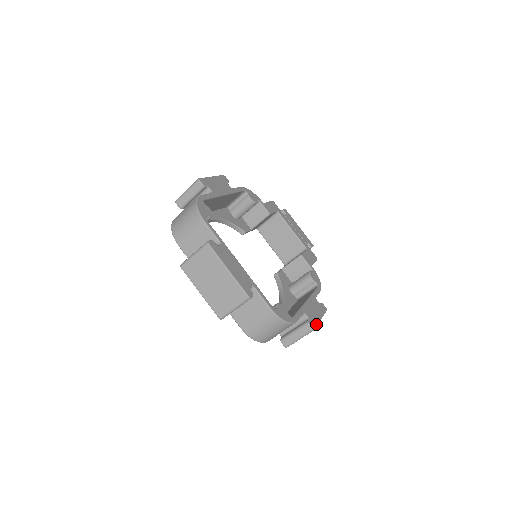
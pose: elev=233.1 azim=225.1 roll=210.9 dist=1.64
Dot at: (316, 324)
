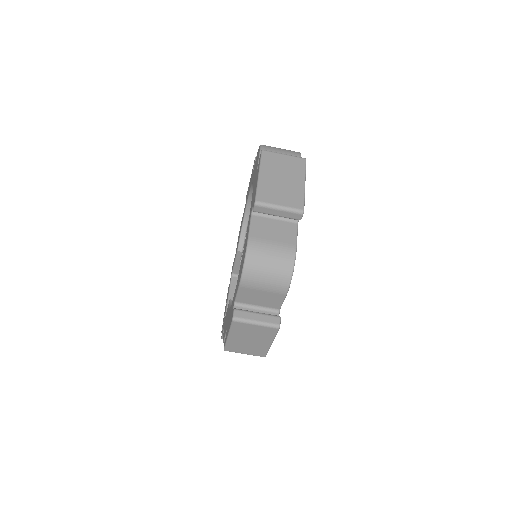
Dot at: (277, 332)
